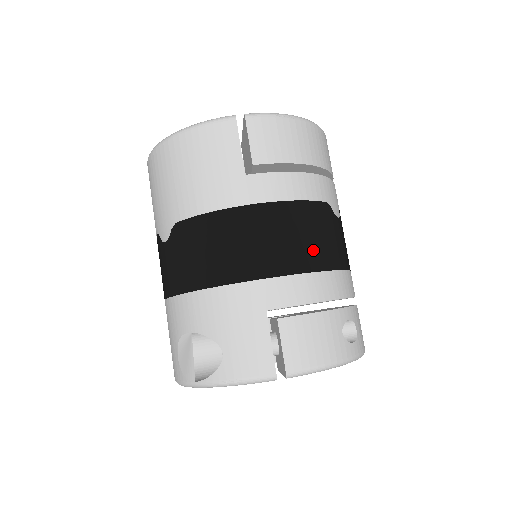
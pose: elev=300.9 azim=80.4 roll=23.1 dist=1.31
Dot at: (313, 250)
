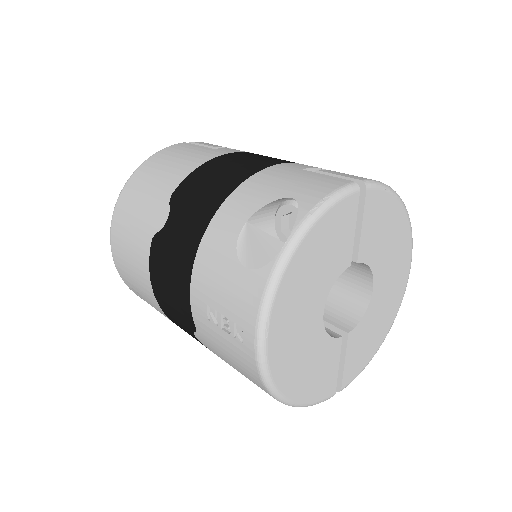
Dot at: occluded
